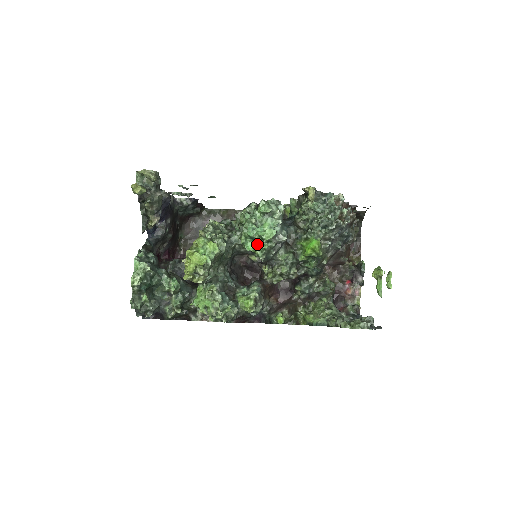
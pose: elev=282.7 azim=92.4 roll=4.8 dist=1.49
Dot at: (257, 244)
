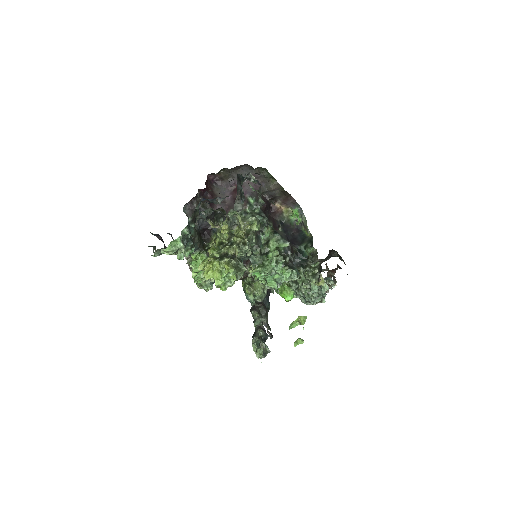
Dot at: occluded
